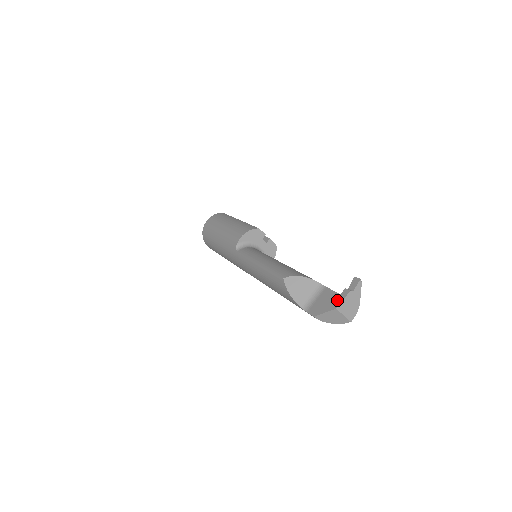
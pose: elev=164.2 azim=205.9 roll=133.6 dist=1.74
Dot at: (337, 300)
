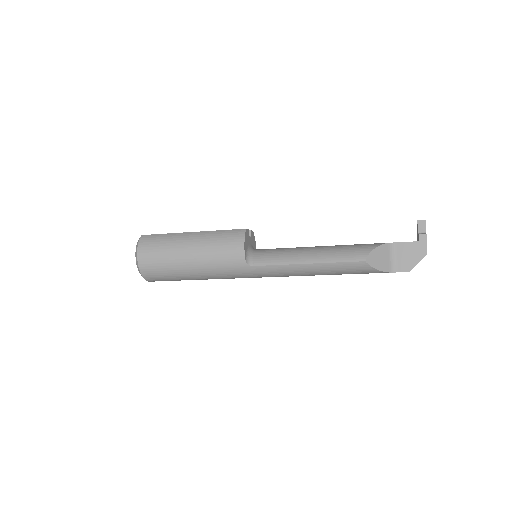
Dot at: (421, 247)
